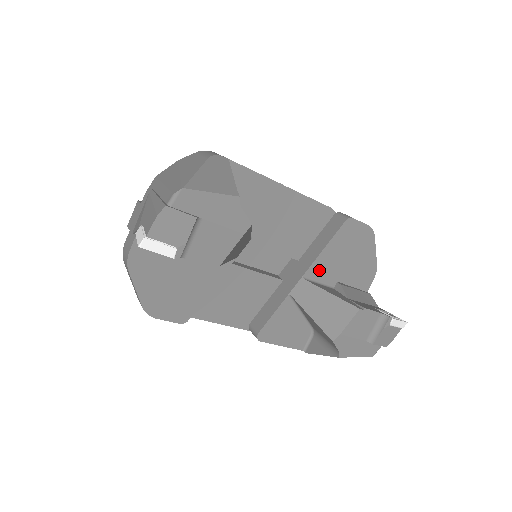
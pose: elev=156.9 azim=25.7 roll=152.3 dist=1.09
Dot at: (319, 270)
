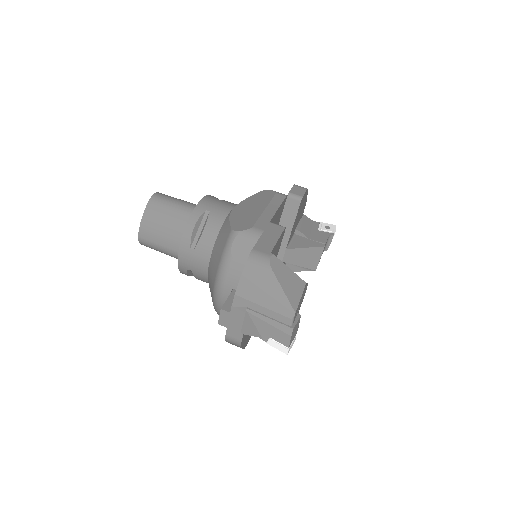
Dot at: occluded
